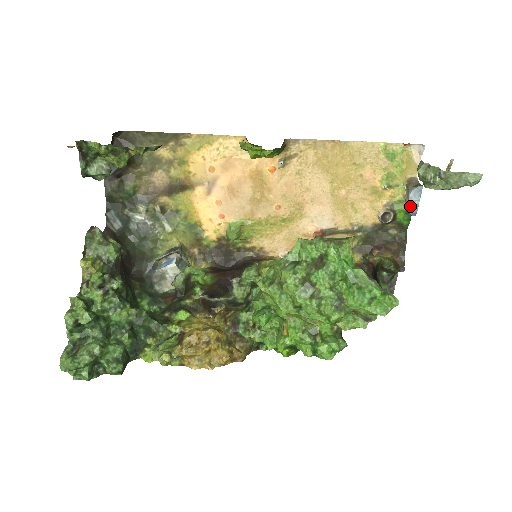
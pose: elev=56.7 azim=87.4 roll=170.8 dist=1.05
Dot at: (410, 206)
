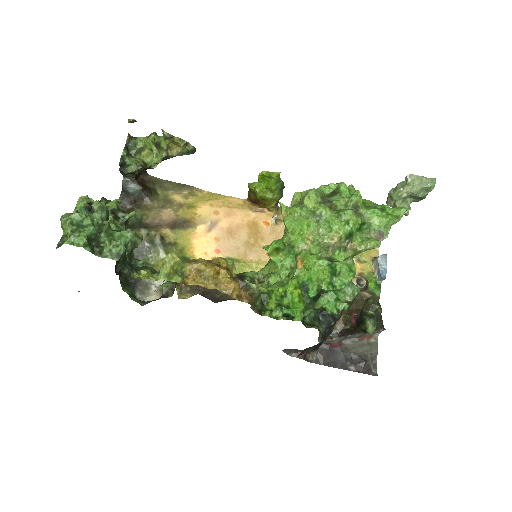
Dot at: (380, 270)
